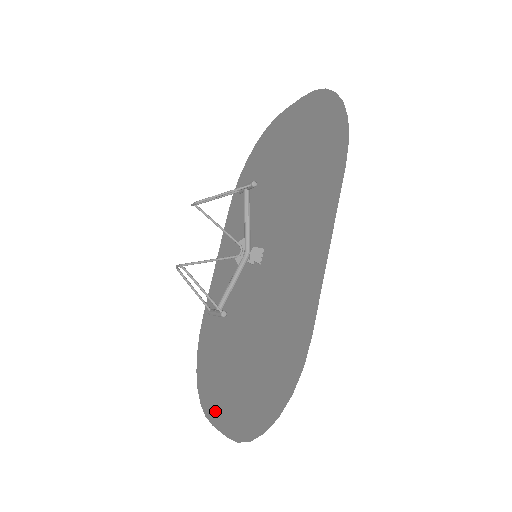
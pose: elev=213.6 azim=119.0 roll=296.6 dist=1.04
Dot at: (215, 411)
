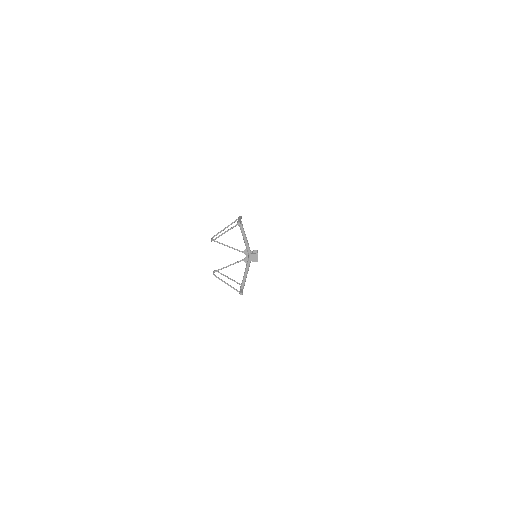
Dot at: occluded
